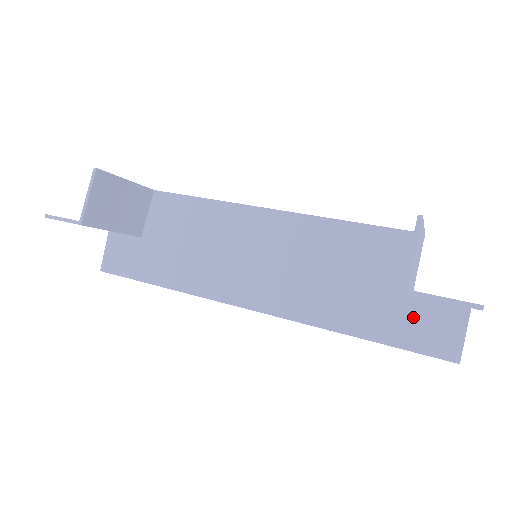
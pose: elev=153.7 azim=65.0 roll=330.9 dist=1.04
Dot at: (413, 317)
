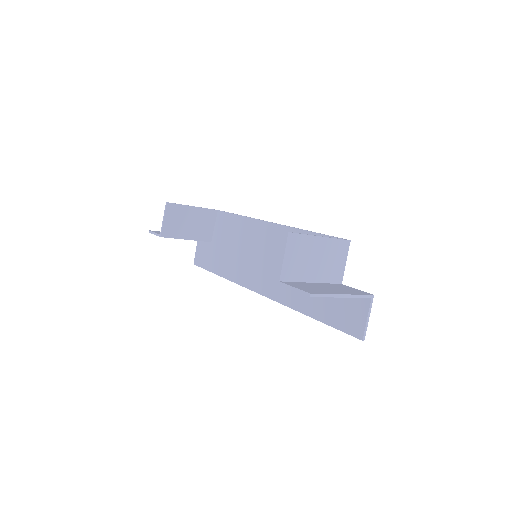
Dot at: (339, 303)
